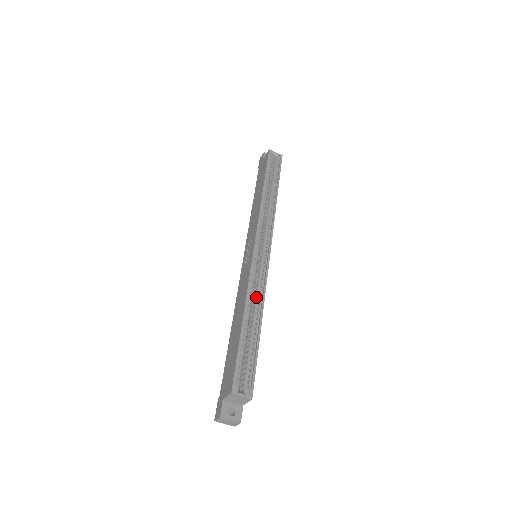
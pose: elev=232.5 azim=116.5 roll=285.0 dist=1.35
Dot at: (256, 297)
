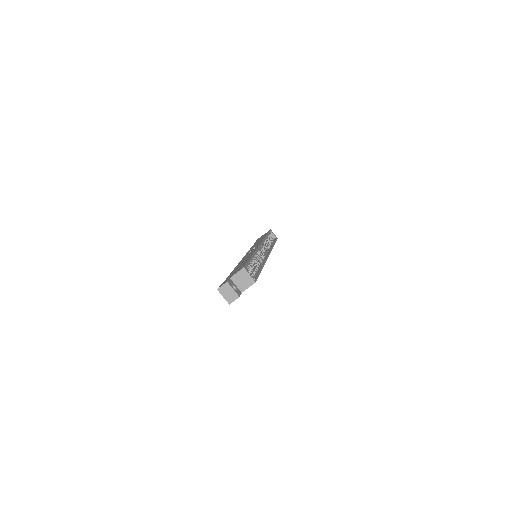
Dot at: (259, 259)
